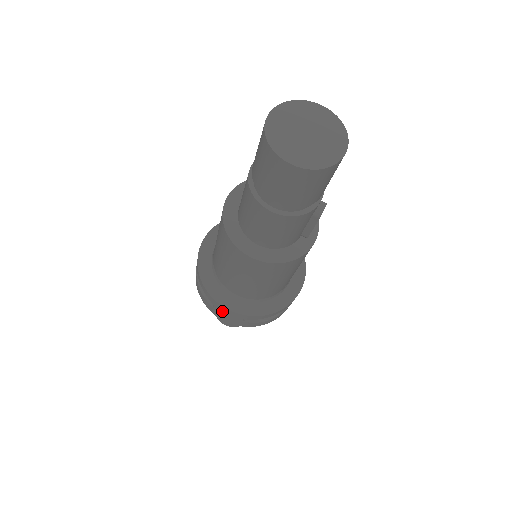
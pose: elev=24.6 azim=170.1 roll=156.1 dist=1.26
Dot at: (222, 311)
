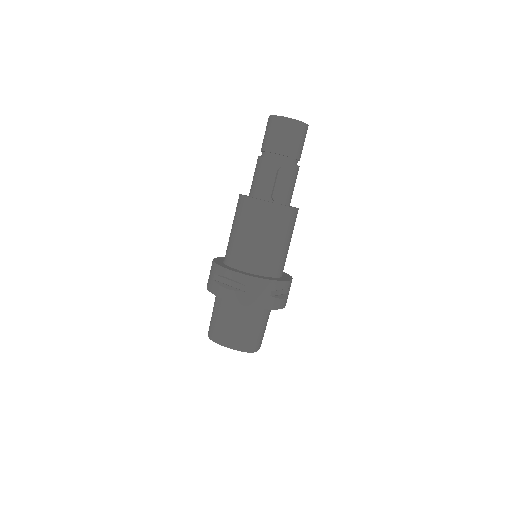
Dot at: occluded
